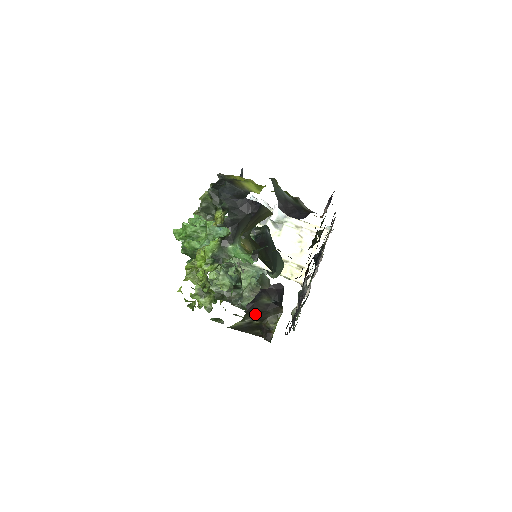
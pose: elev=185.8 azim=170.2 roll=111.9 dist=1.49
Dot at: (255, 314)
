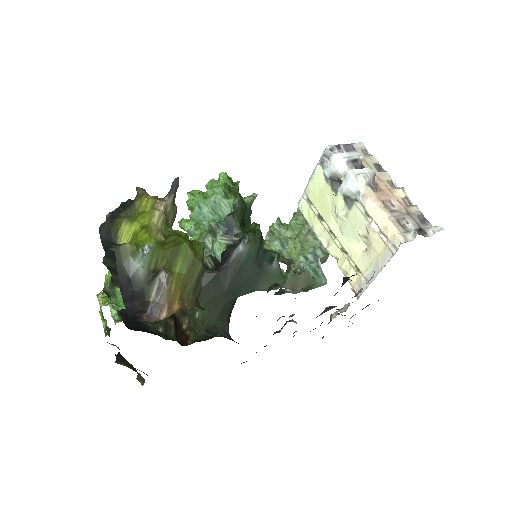
Dot at: (126, 364)
